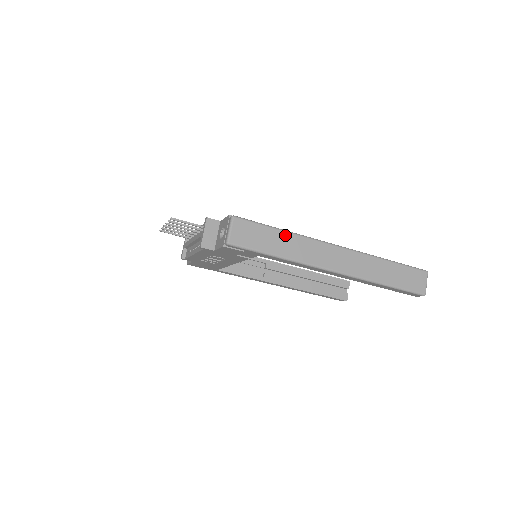
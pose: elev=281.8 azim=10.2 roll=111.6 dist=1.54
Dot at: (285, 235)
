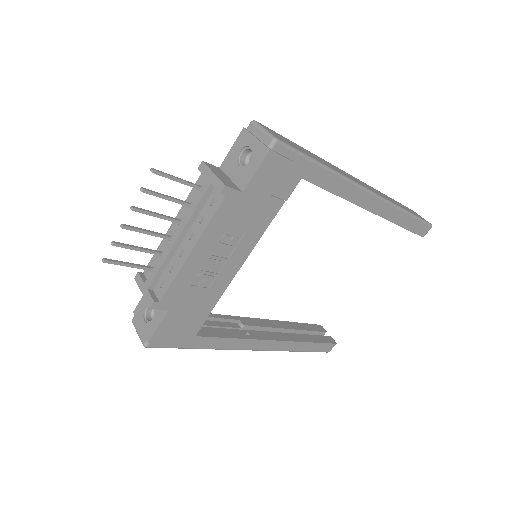
Dot at: (310, 152)
